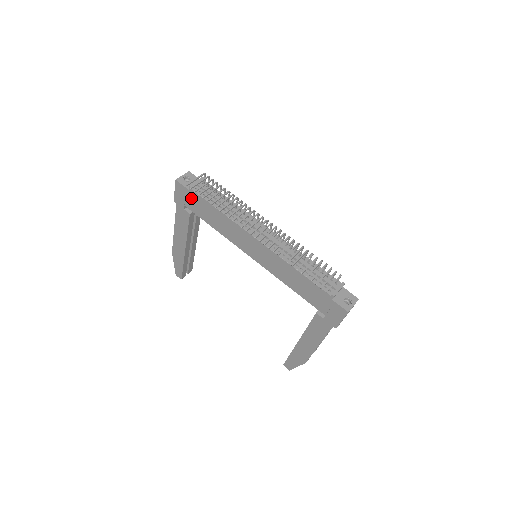
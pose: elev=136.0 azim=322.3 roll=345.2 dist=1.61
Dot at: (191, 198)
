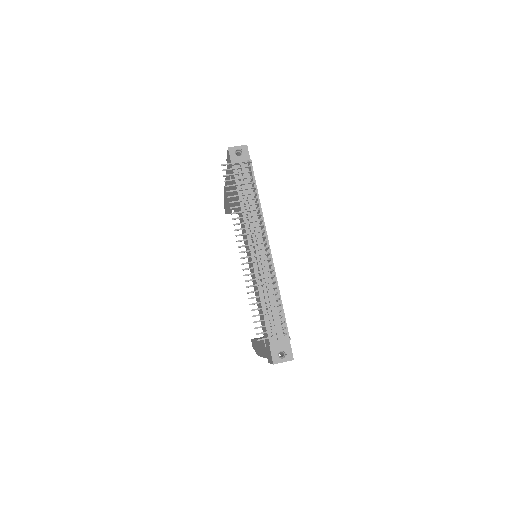
Dot at: (232, 172)
